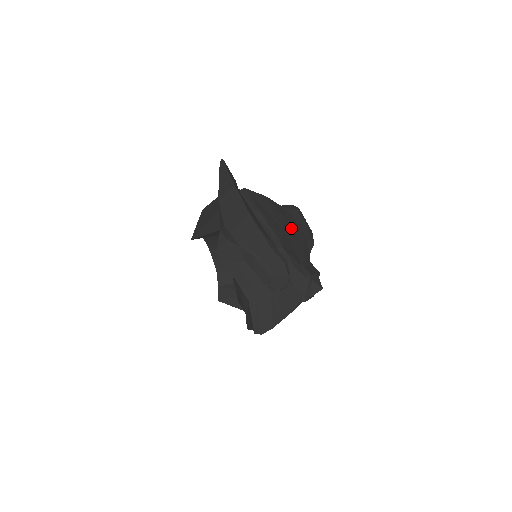
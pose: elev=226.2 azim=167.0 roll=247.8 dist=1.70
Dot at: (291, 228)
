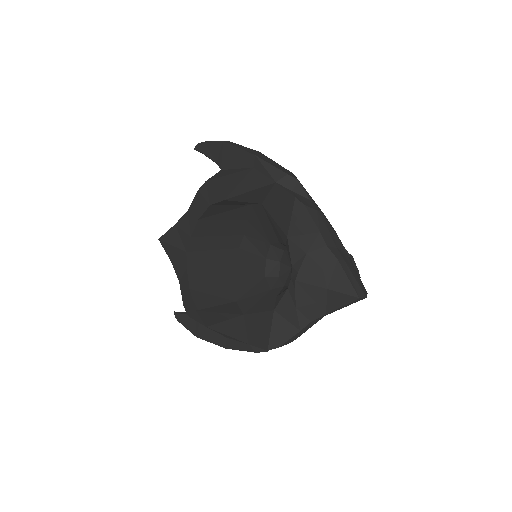
Dot at: occluded
